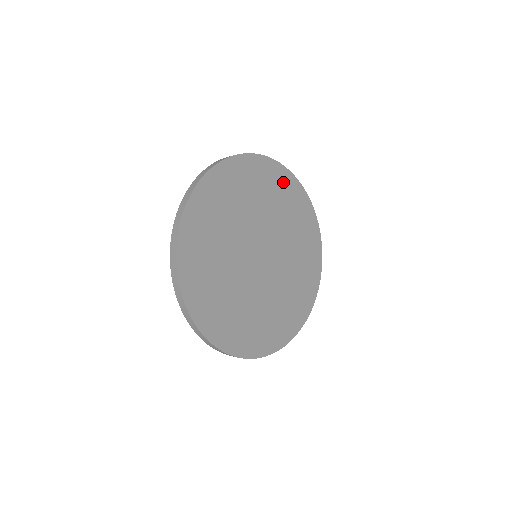
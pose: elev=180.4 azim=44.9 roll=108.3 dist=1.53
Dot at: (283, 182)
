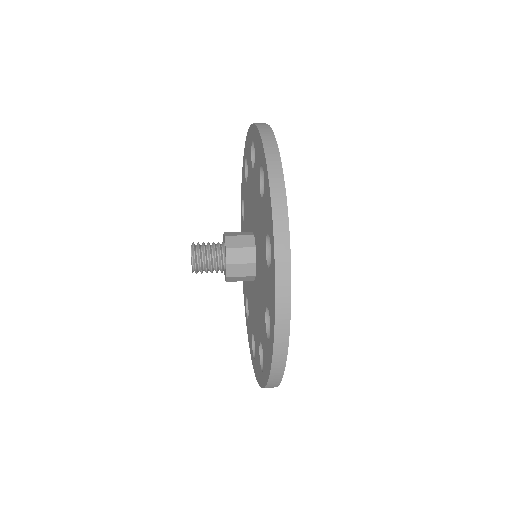
Dot at: occluded
